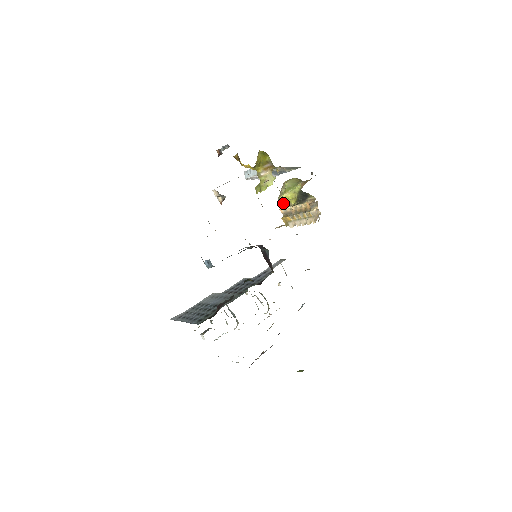
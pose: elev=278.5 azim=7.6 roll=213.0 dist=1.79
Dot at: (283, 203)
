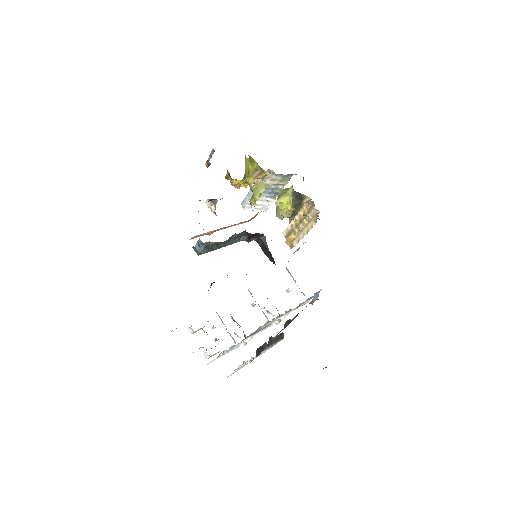
Dot at: (280, 214)
